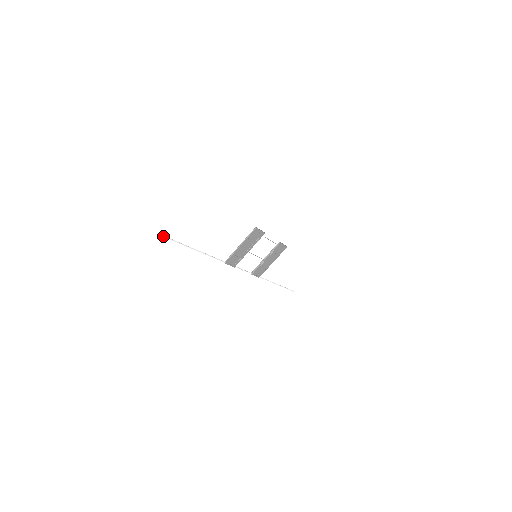
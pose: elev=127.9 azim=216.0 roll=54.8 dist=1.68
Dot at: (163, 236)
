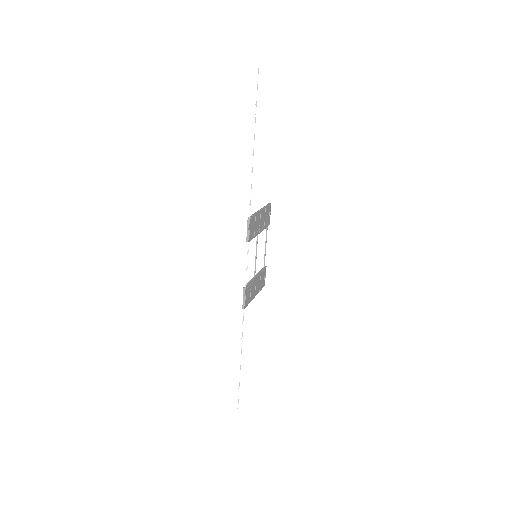
Dot at: (258, 73)
